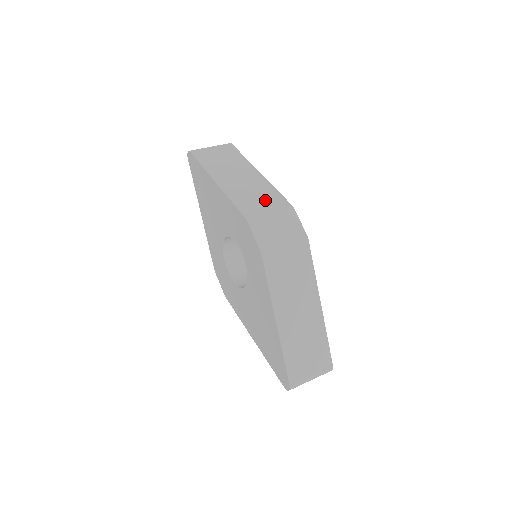
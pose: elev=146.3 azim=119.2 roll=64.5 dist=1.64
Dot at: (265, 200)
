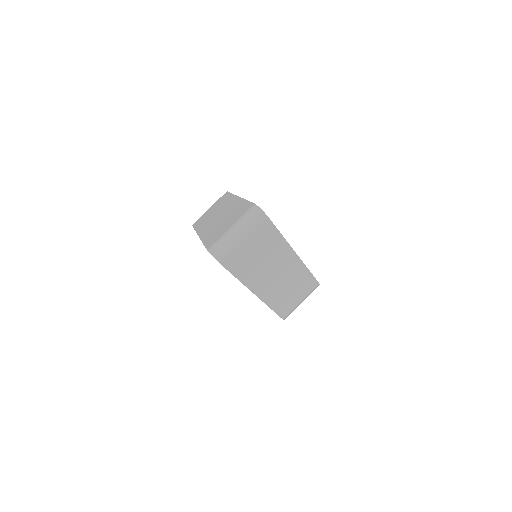
Dot at: (299, 291)
